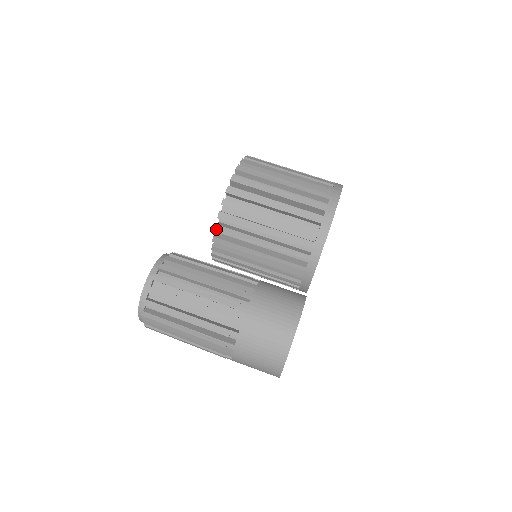
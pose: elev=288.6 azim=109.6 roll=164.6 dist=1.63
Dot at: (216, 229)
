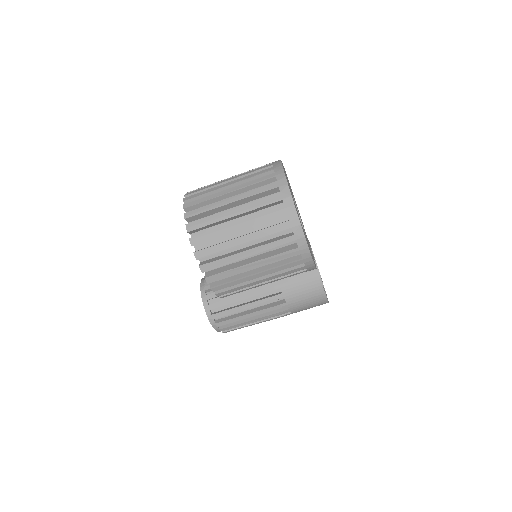
Dot at: occluded
